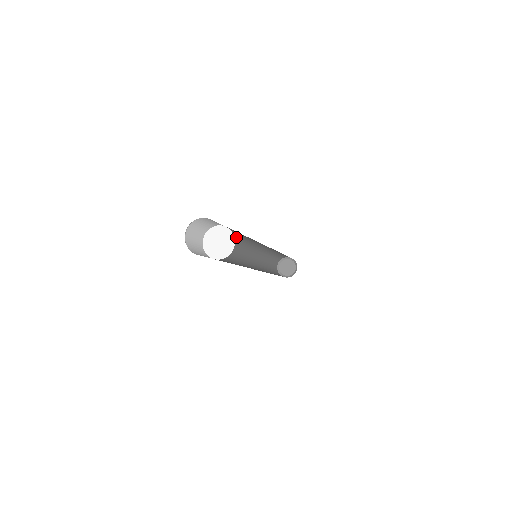
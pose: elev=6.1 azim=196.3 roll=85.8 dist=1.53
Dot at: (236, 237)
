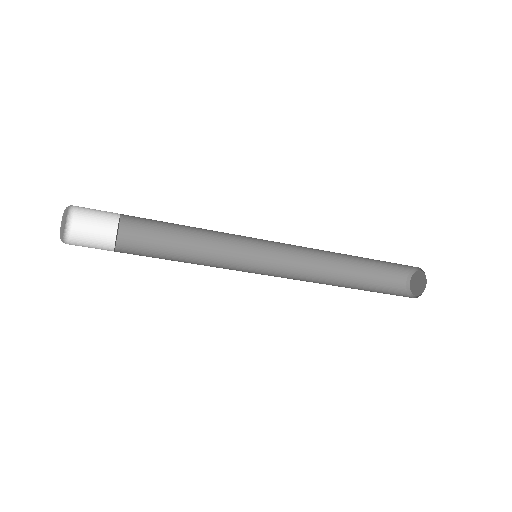
Dot at: (194, 251)
